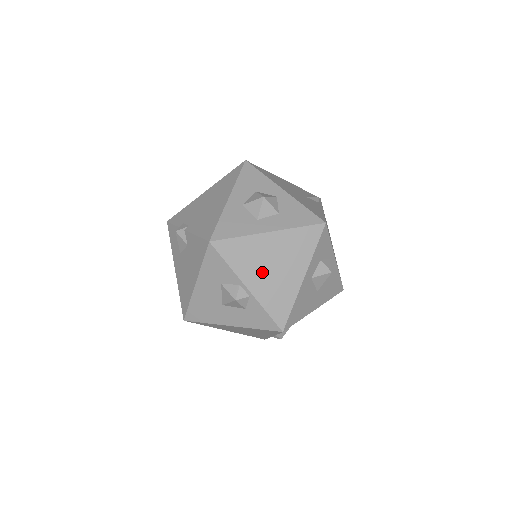
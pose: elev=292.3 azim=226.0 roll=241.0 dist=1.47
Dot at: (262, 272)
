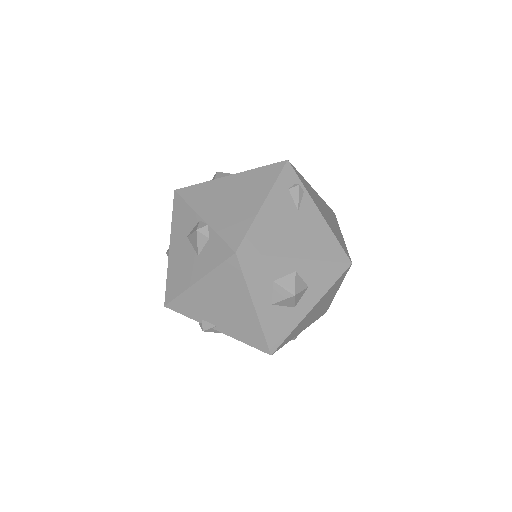
Dot at: (310, 320)
